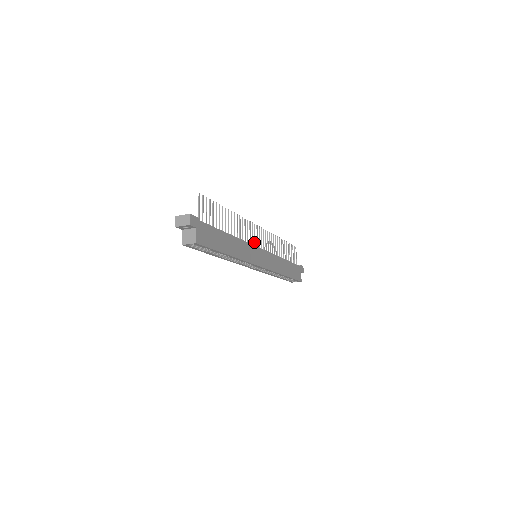
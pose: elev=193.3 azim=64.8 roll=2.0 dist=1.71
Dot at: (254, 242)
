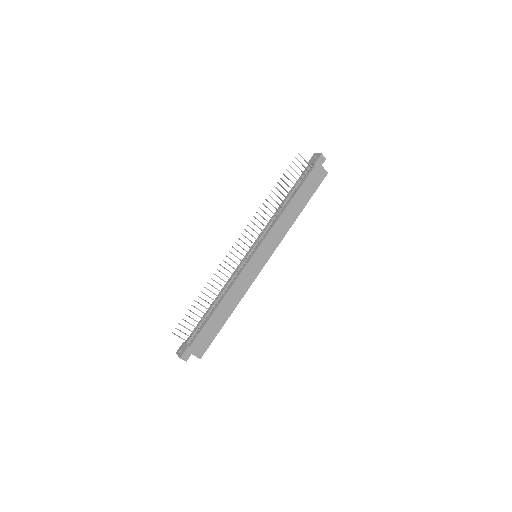
Dot at: occluded
